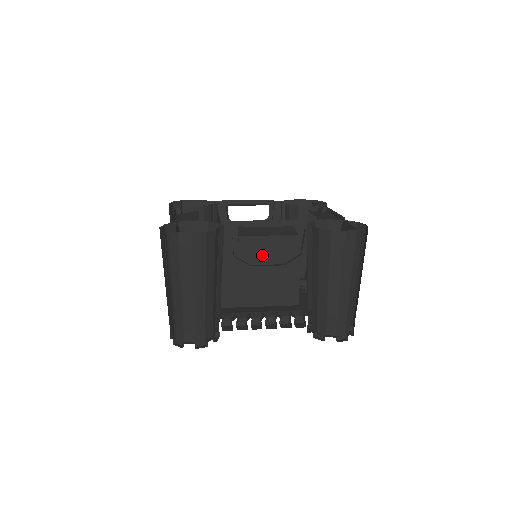
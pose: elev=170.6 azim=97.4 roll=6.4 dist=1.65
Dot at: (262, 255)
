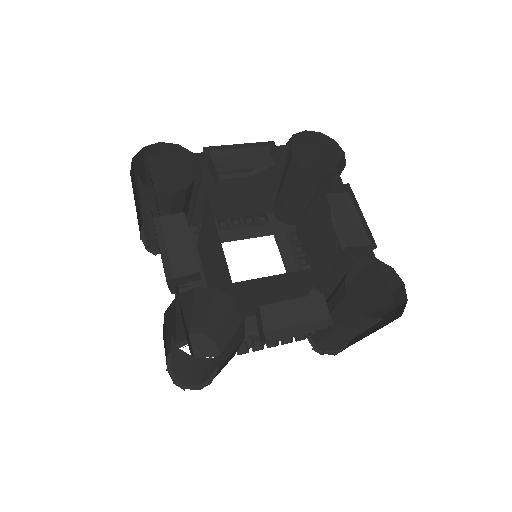
Dot at: (273, 291)
